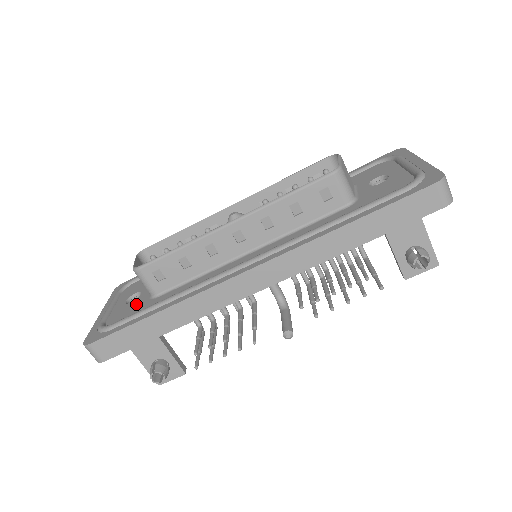
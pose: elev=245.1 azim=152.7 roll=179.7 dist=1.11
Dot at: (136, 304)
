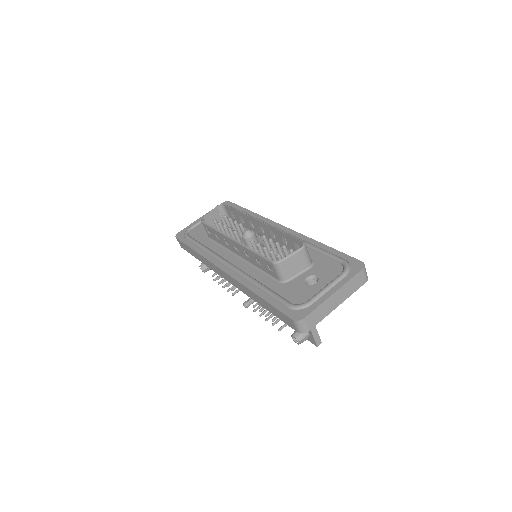
Dot at: (204, 231)
